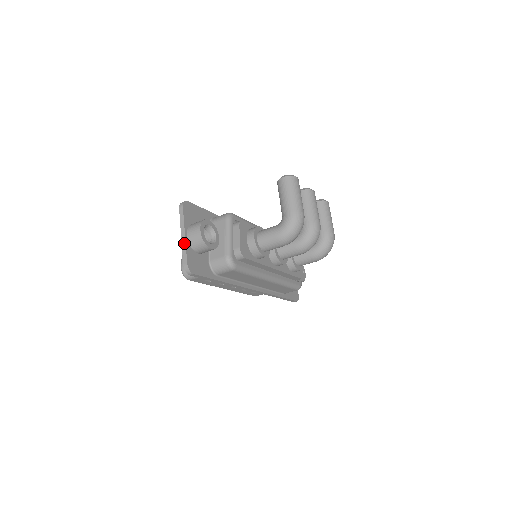
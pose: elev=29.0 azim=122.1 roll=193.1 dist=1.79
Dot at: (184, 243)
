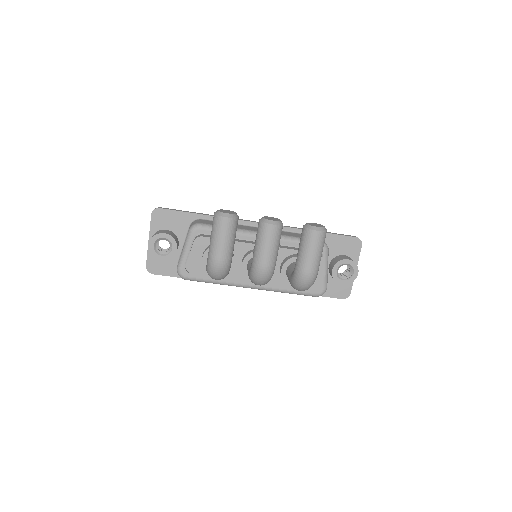
Dot at: (148, 248)
